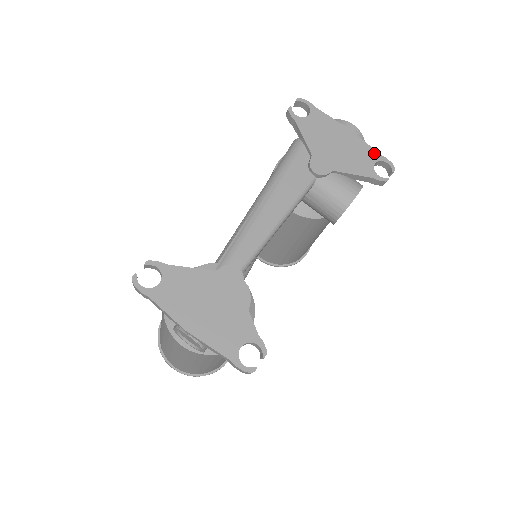
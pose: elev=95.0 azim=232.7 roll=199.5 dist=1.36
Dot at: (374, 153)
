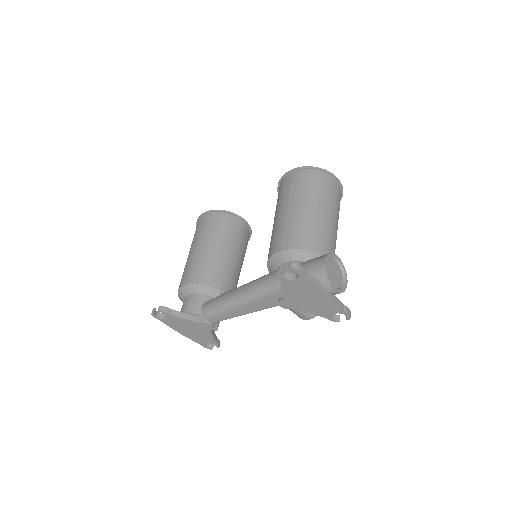
Dot at: (339, 309)
